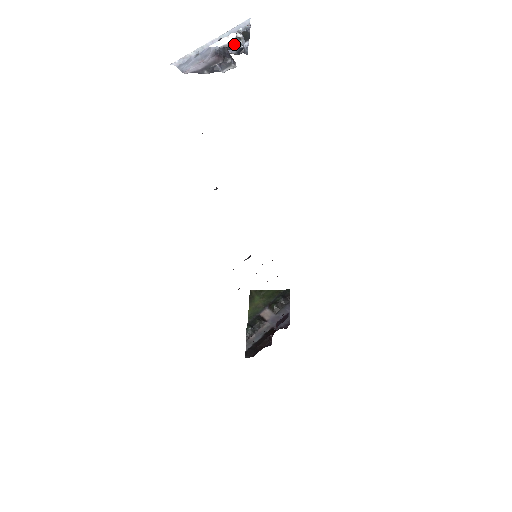
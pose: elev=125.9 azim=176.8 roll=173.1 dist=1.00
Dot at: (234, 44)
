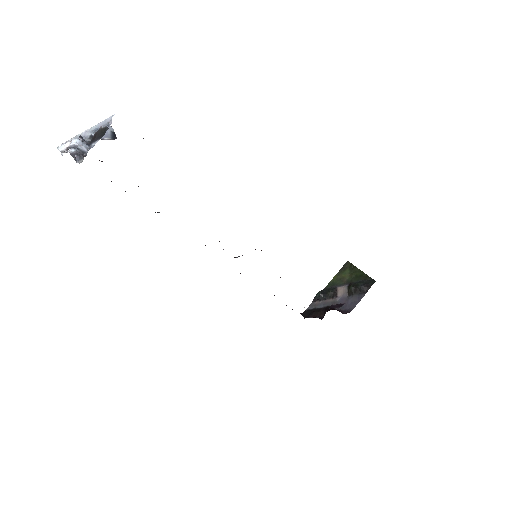
Dot at: (67, 151)
